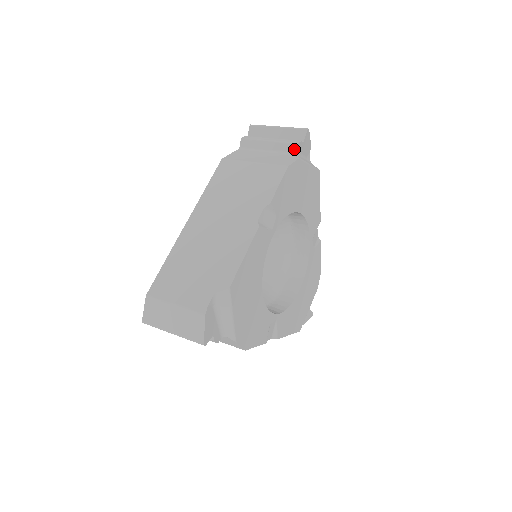
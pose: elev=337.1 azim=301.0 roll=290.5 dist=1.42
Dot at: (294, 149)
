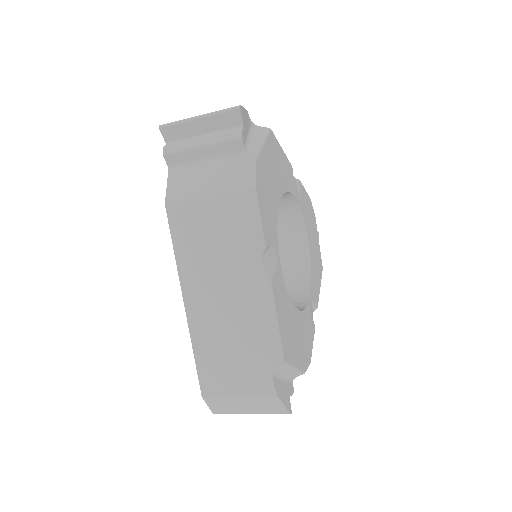
Dot at: occluded
